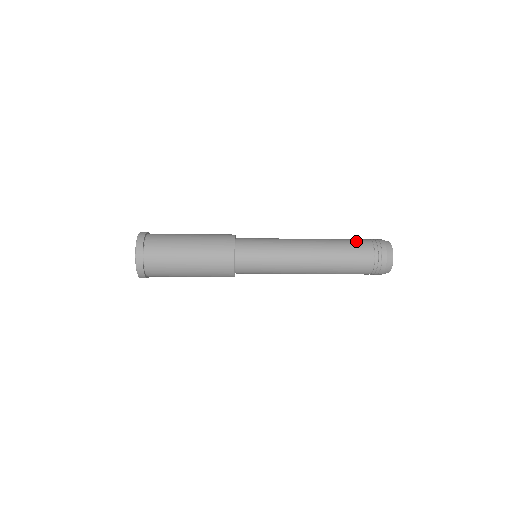
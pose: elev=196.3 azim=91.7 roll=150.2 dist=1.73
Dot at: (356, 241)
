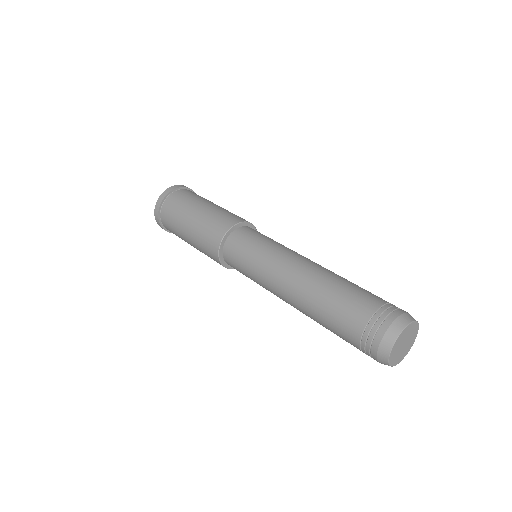
Dot at: (363, 292)
